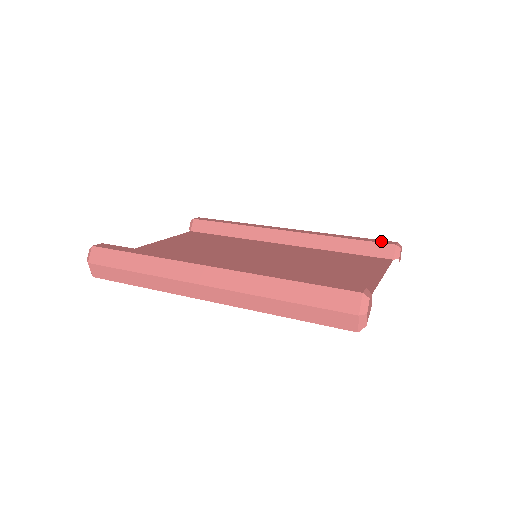
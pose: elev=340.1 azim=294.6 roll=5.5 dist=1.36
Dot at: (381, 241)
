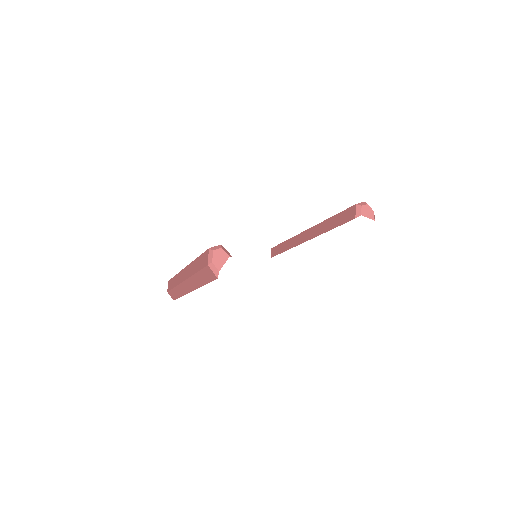
Dot at: occluded
